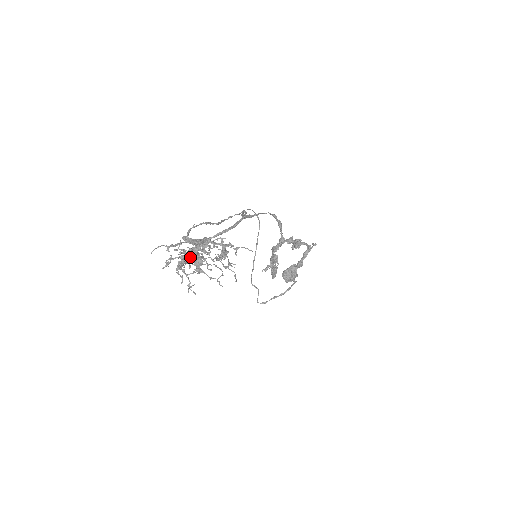
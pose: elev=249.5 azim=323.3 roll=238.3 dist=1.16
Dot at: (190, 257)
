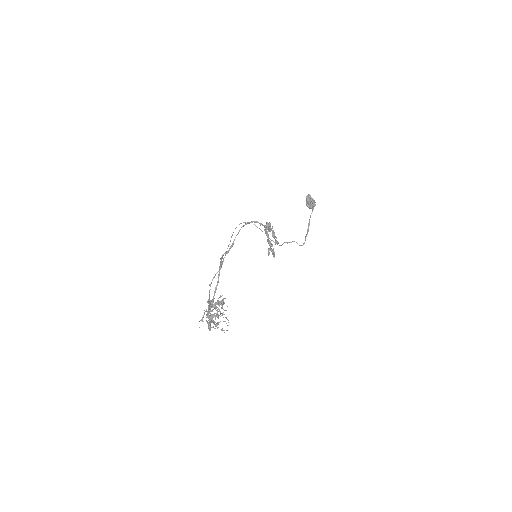
Dot at: (209, 322)
